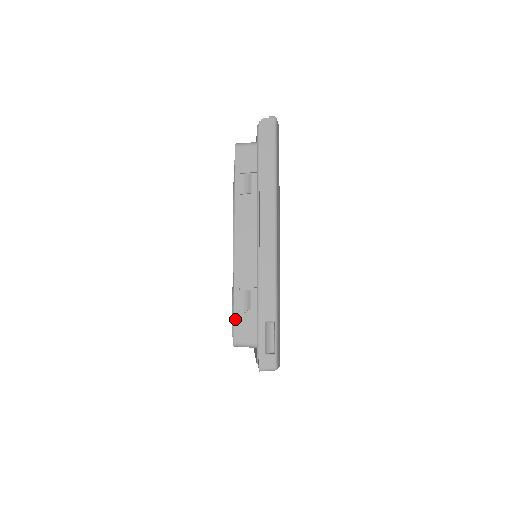
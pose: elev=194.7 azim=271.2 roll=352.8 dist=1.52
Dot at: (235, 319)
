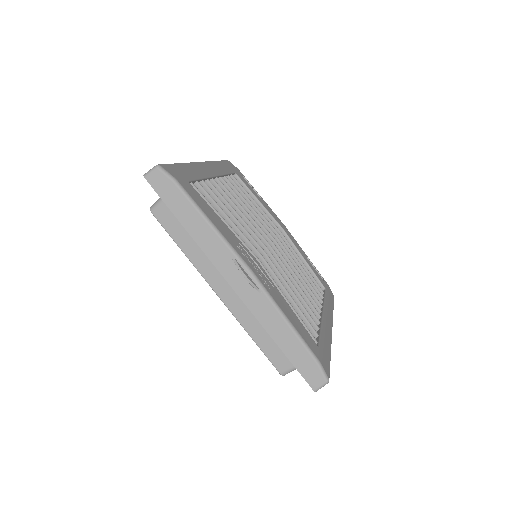
Dot at: occluded
